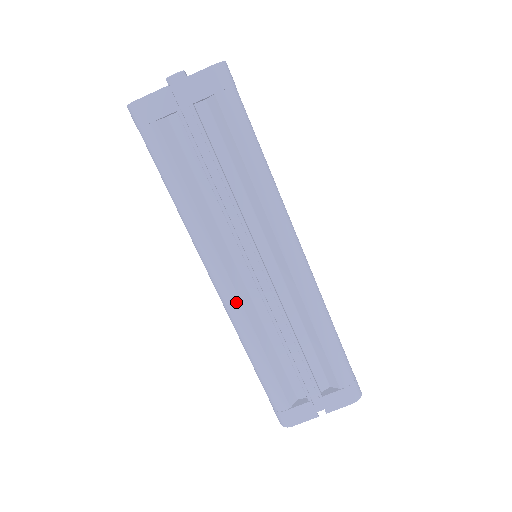
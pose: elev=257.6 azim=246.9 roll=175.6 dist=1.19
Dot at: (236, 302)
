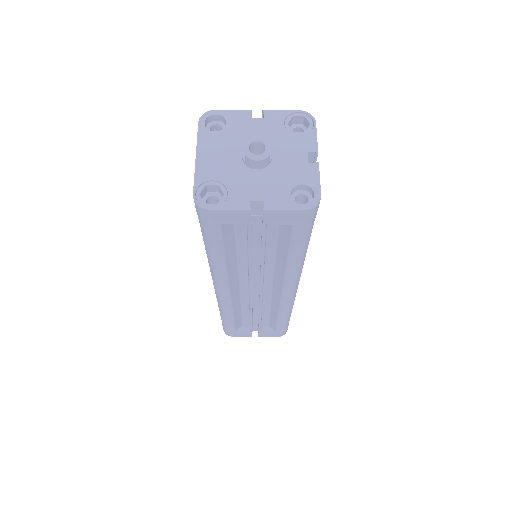
Dot at: (228, 301)
